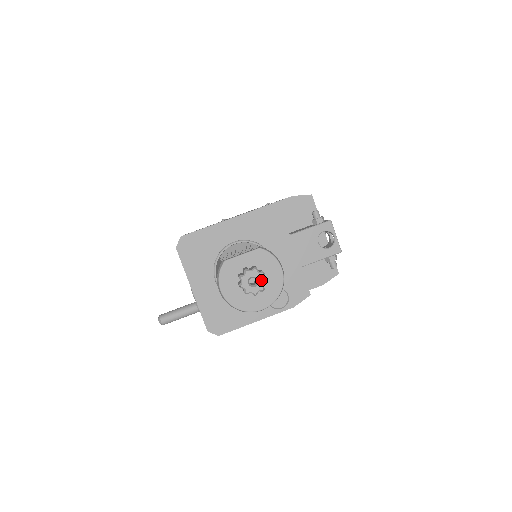
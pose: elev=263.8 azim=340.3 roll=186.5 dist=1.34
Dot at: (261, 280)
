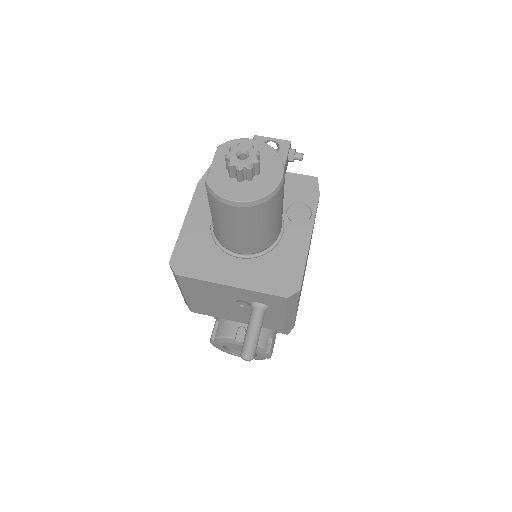
Dot at: (246, 148)
